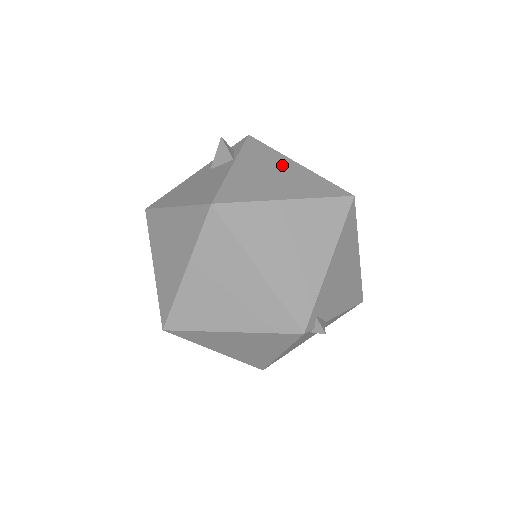
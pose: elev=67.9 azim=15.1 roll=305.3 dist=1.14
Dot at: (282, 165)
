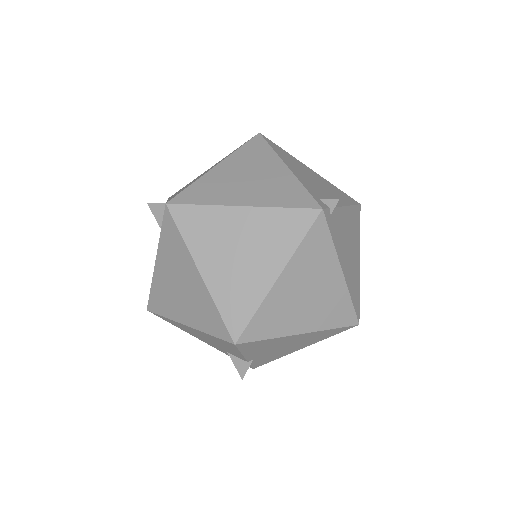
Dot at: occluded
